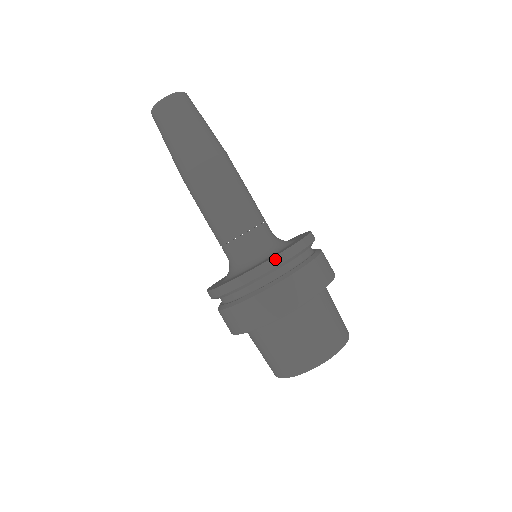
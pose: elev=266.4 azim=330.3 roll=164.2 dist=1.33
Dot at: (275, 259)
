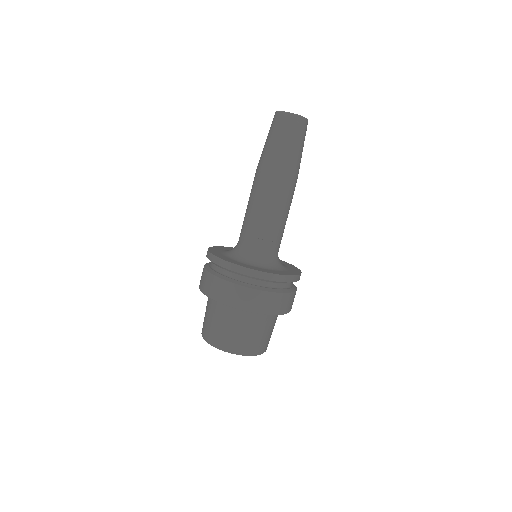
Dot at: (231, 265)
